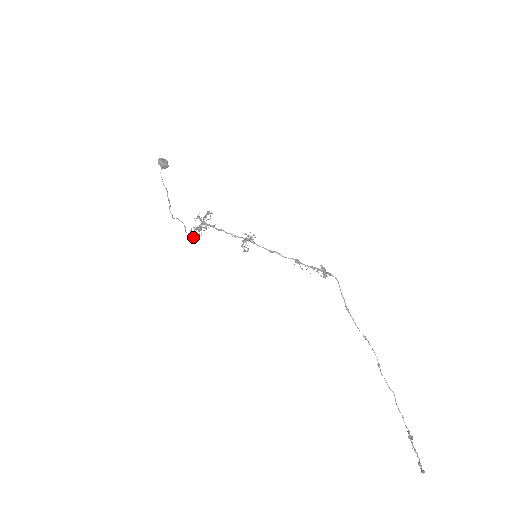
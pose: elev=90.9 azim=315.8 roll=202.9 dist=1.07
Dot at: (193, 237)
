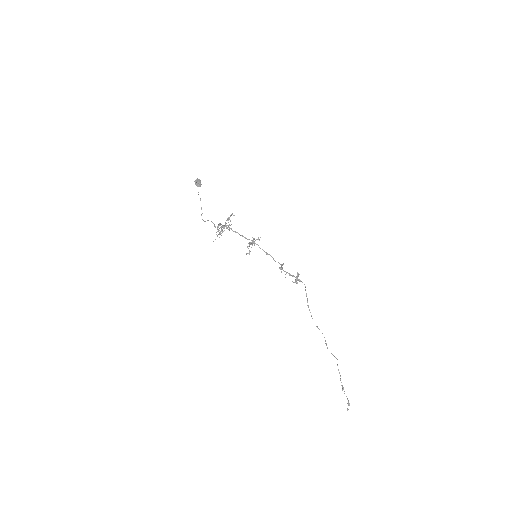
Dot at: occluded
